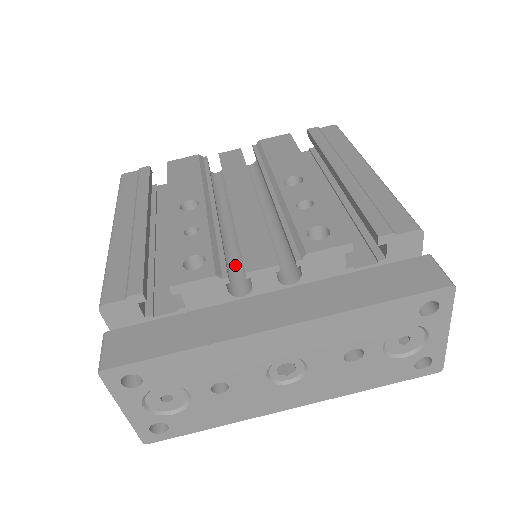
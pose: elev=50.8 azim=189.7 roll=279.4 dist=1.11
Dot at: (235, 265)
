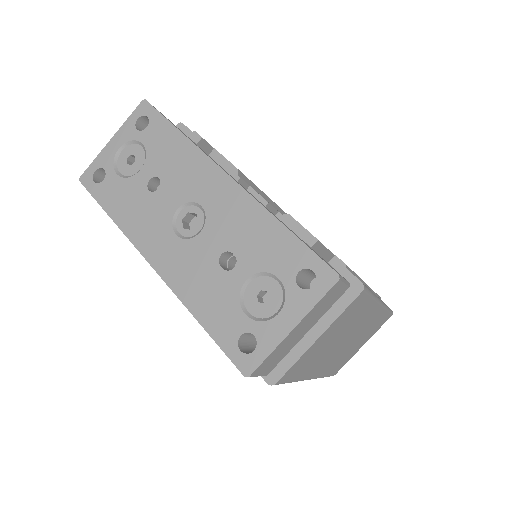
Dot at: occluded
